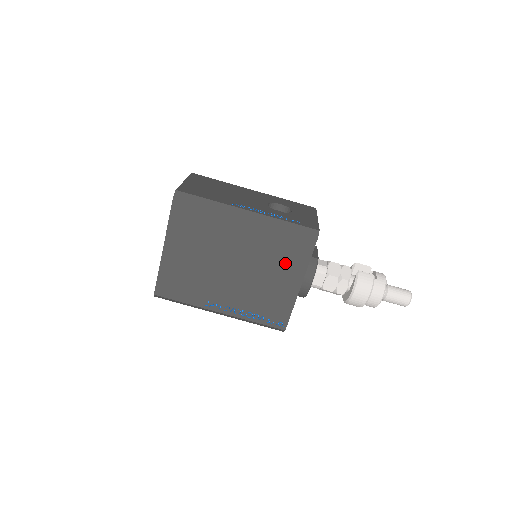
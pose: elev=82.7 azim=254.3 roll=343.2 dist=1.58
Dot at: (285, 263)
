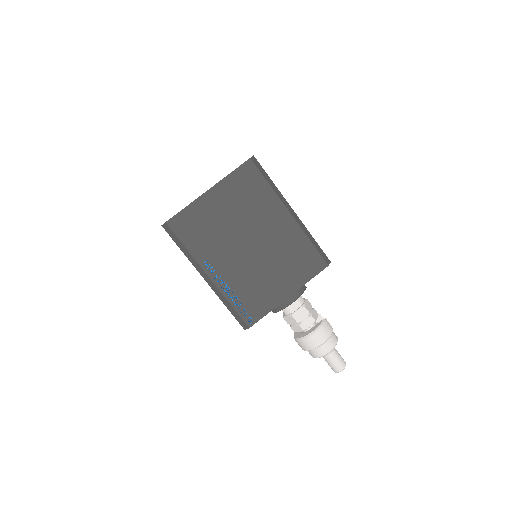
Dot at: (292, 269)
